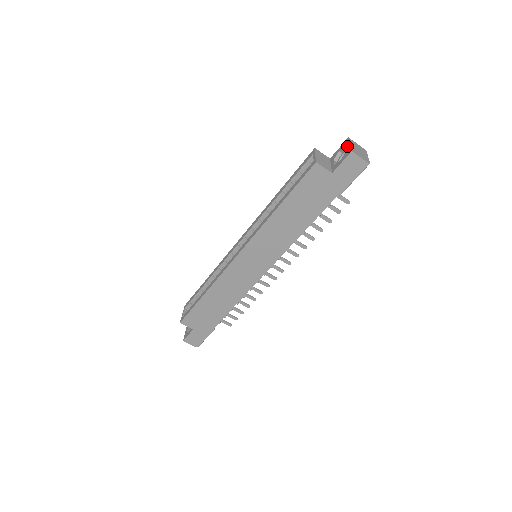
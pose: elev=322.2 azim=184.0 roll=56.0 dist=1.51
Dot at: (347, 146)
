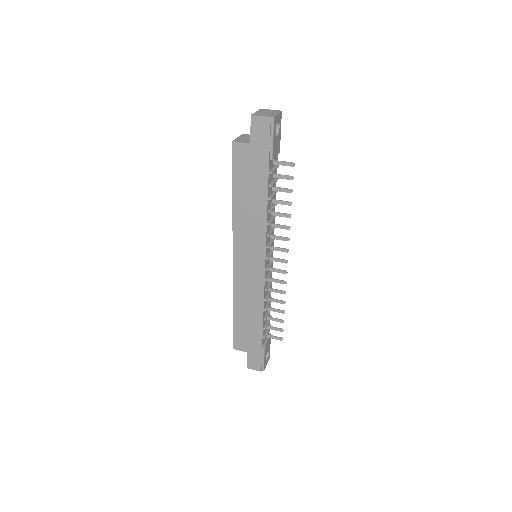
Dot at: occluded
